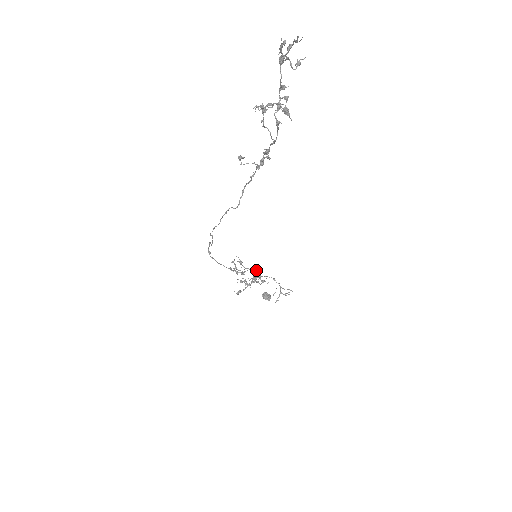
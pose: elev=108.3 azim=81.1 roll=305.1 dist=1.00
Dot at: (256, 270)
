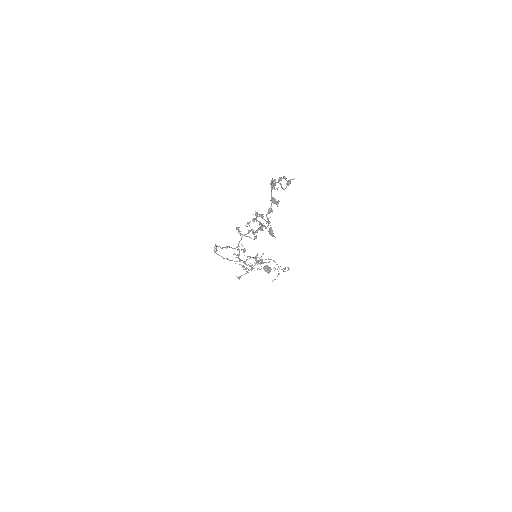
Dot at: occluded
